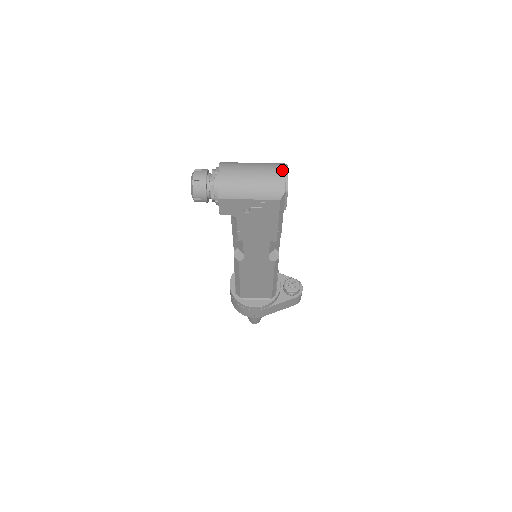
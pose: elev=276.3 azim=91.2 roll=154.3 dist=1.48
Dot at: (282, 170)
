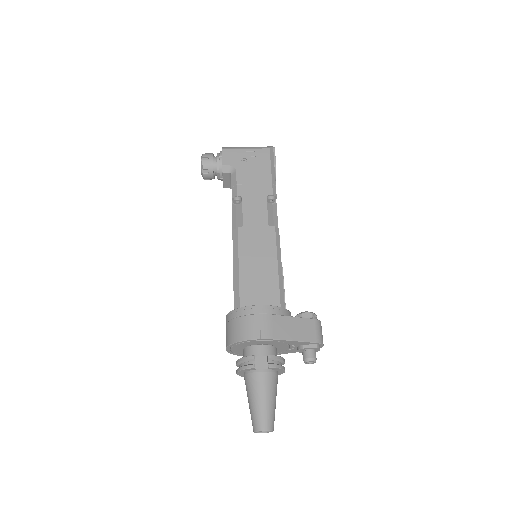
Dot at: occluded
